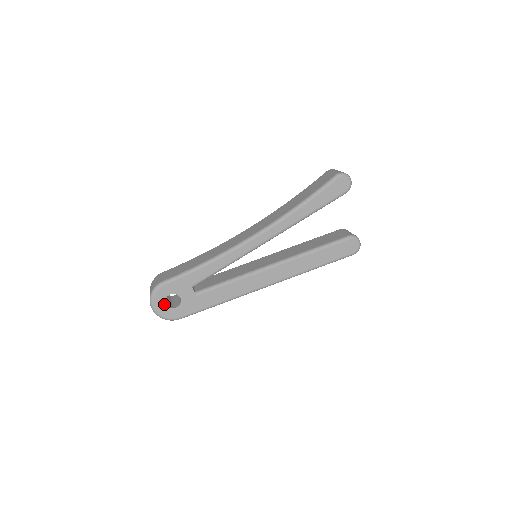
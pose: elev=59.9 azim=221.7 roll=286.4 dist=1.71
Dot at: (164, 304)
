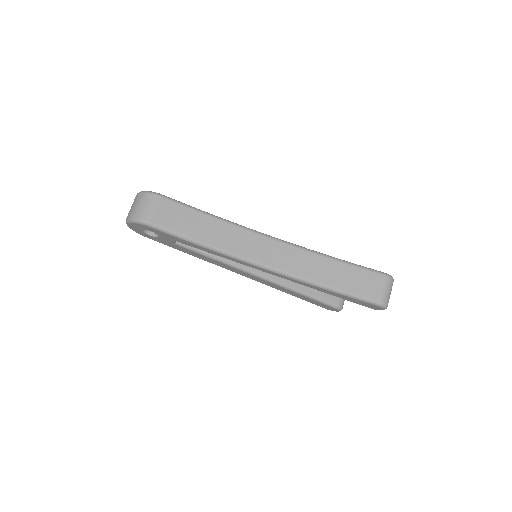
Dot at: (140, 229)
